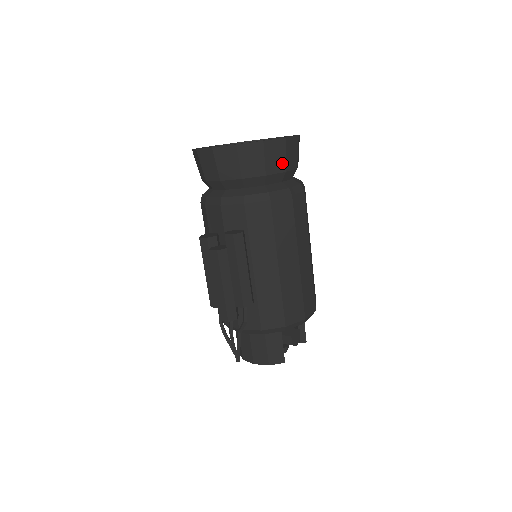
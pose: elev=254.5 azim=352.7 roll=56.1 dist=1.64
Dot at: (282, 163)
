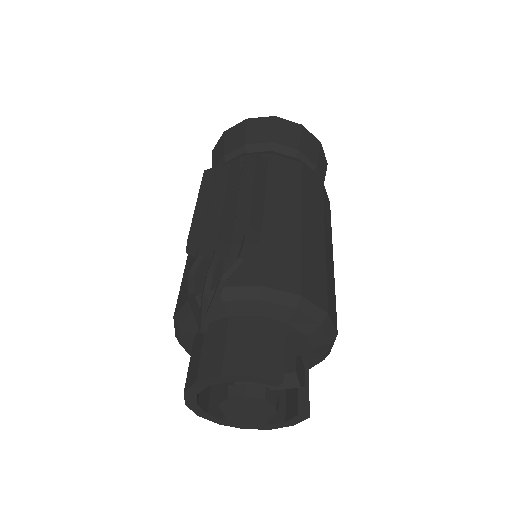
Dot at: (314, 157)
